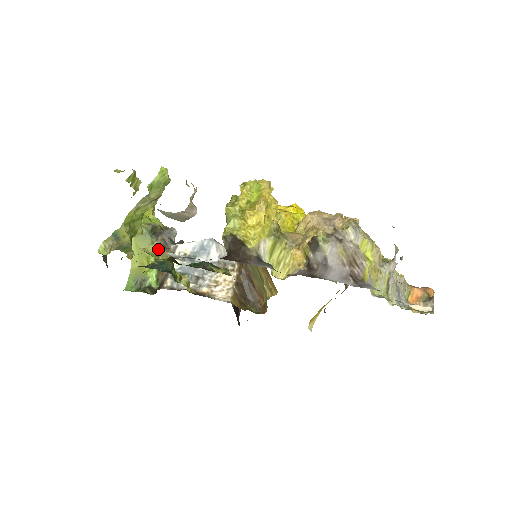
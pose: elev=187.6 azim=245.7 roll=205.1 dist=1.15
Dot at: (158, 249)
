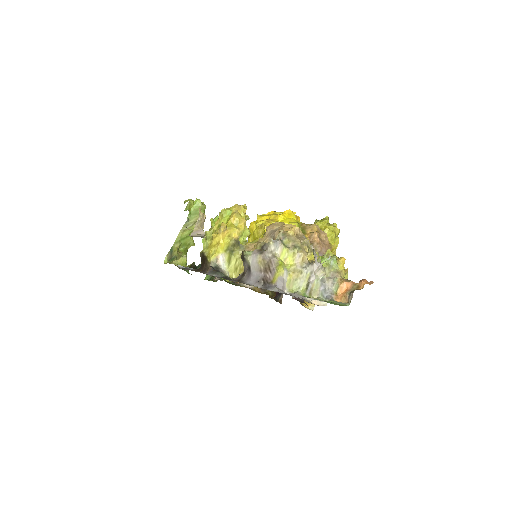
Dot at: (186, 259)
